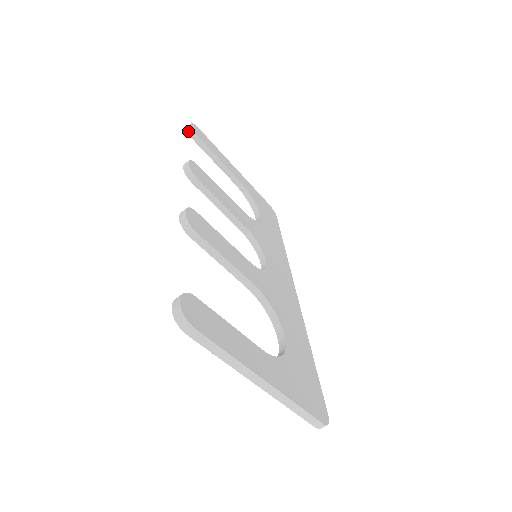
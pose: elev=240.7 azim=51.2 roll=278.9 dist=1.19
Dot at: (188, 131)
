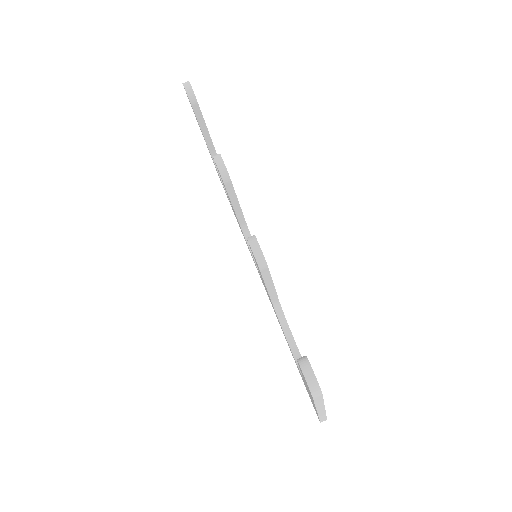
Dot at: (188, 93)
